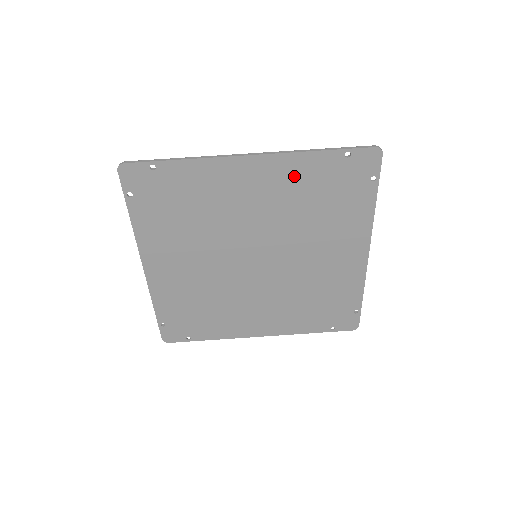
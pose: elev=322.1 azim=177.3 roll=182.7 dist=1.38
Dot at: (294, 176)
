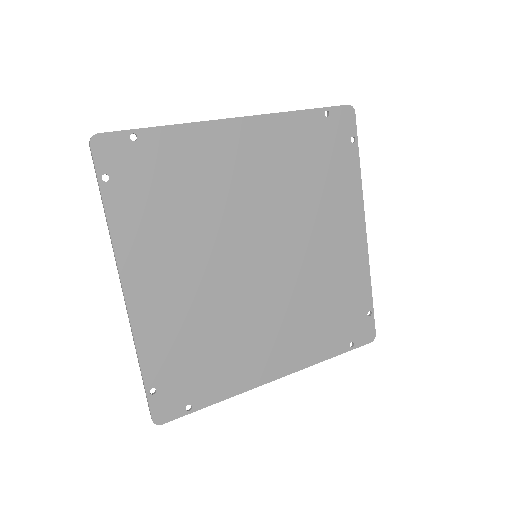
Dot at: (283, 141)
